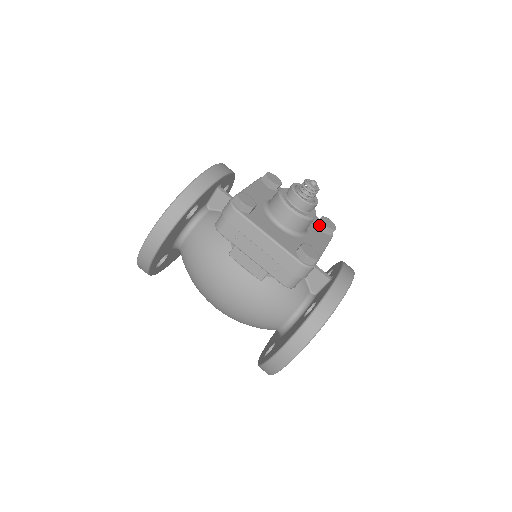
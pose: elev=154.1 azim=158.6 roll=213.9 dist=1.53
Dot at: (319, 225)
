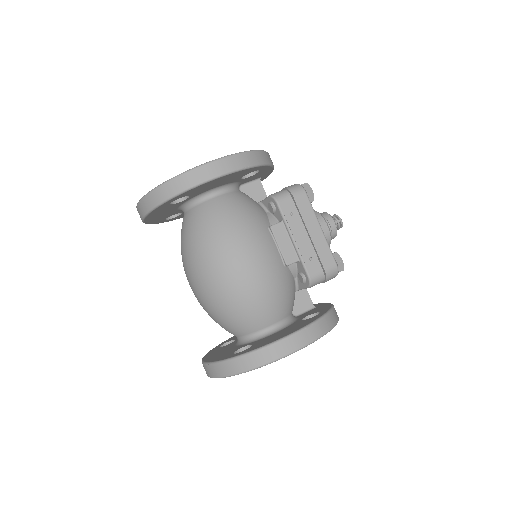
Dot at: occluded
